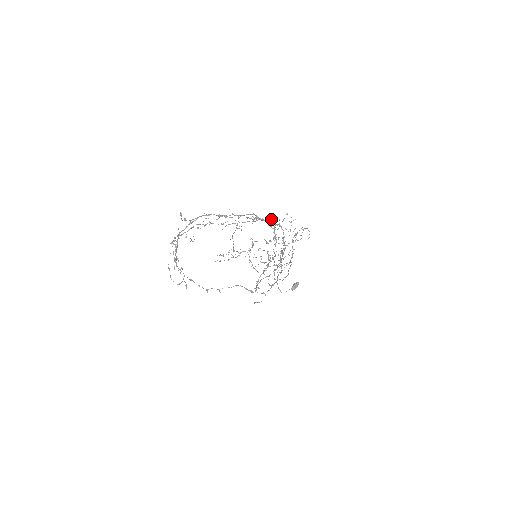
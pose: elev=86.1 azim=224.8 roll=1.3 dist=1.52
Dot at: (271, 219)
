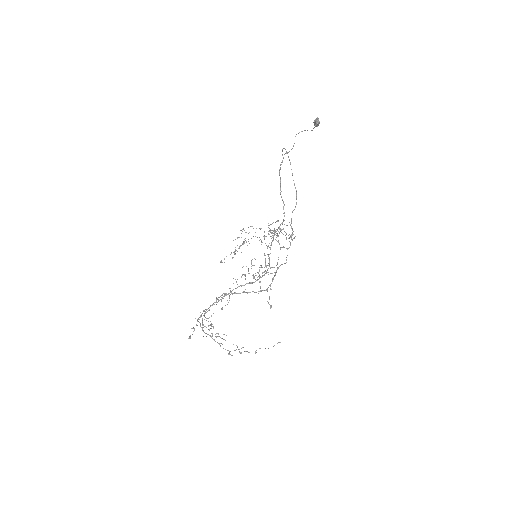
Dot at: (236, 282)
